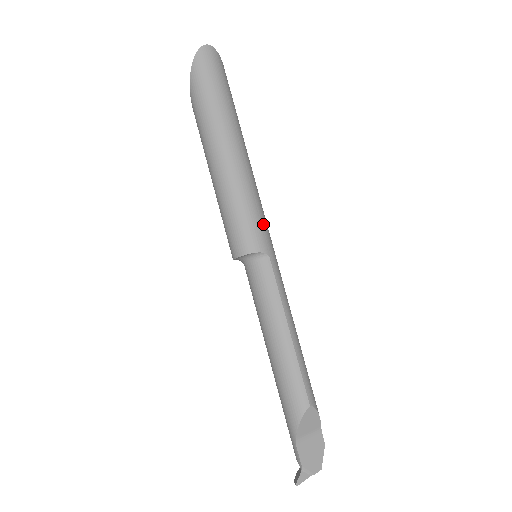
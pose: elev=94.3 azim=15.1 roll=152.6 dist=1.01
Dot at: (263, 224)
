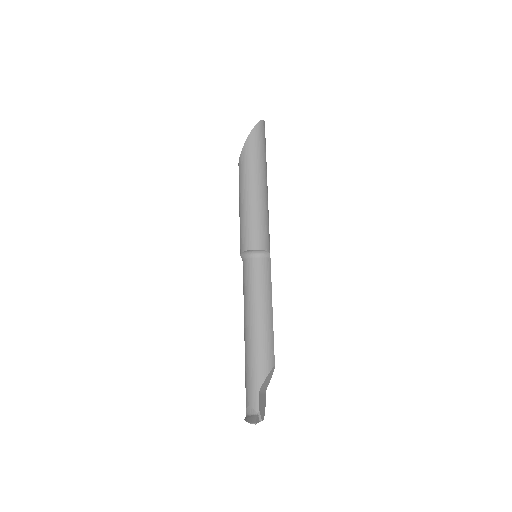
Dot at: (269, 237)
